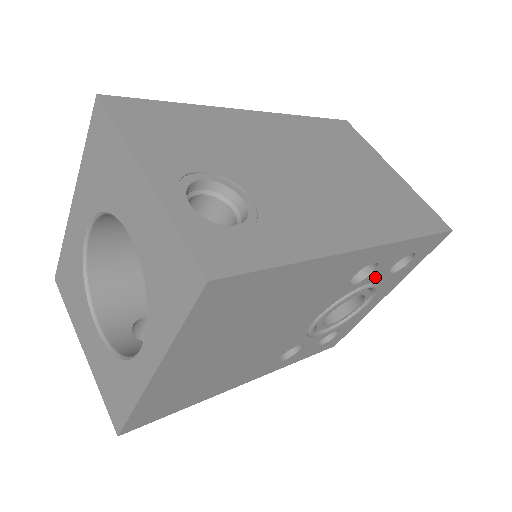
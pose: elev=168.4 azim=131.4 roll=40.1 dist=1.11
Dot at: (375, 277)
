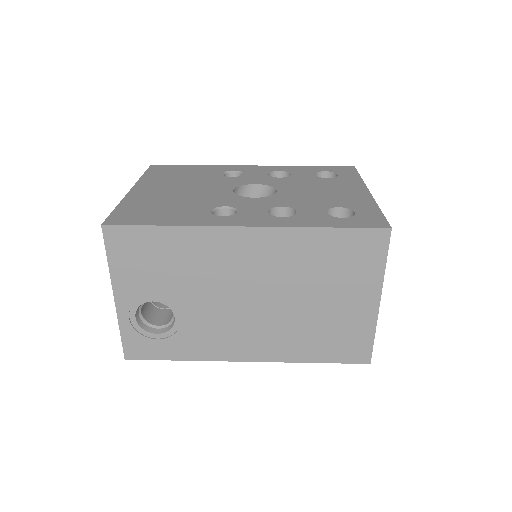
Dot at: occluded
